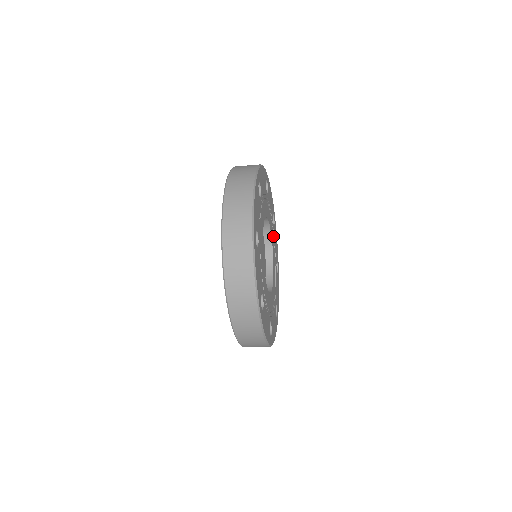
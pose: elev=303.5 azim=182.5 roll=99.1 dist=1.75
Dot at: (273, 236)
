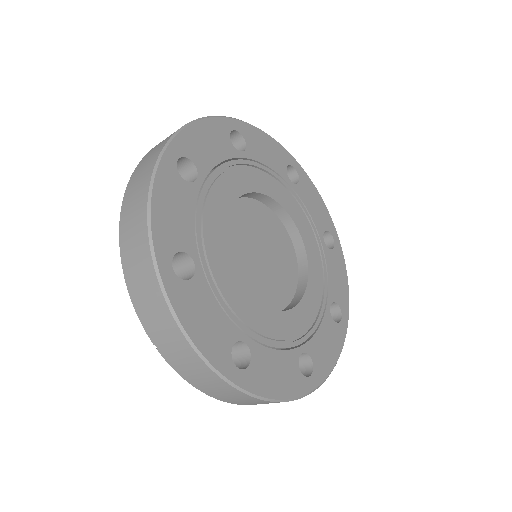
Dot at: (320, 256)
